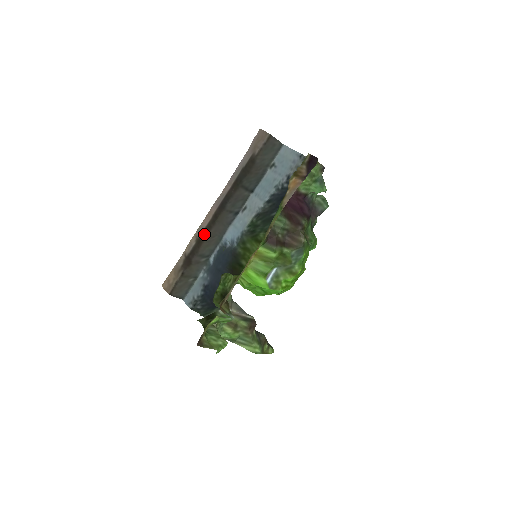
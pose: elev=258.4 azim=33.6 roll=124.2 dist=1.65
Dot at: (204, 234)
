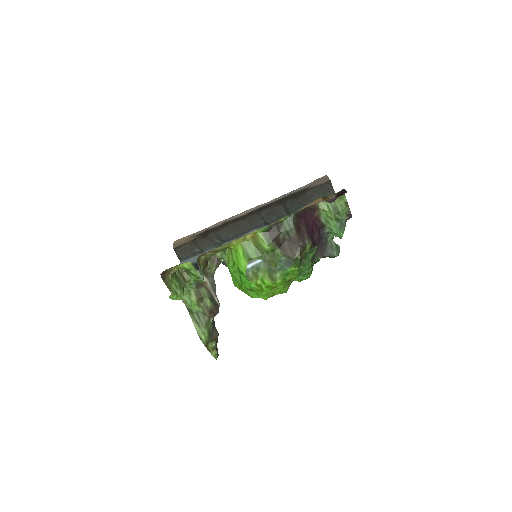
Dot at: (232, 221)
